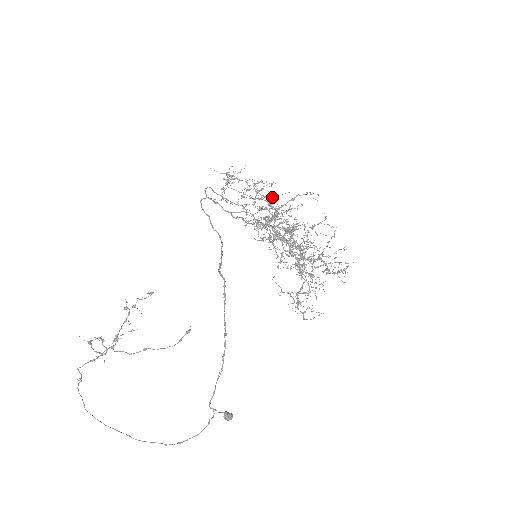
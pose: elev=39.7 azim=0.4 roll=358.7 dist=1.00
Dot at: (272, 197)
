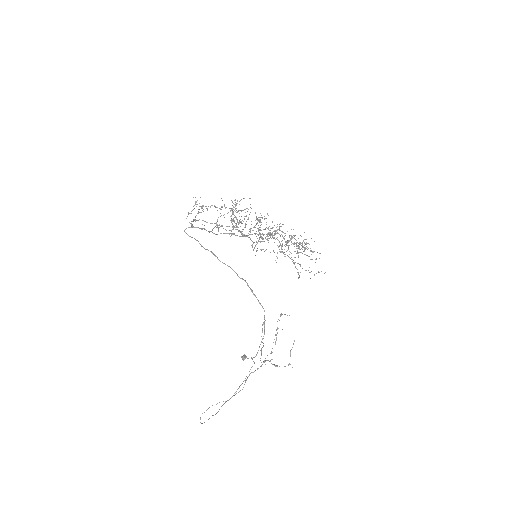
Dot at: occluded
